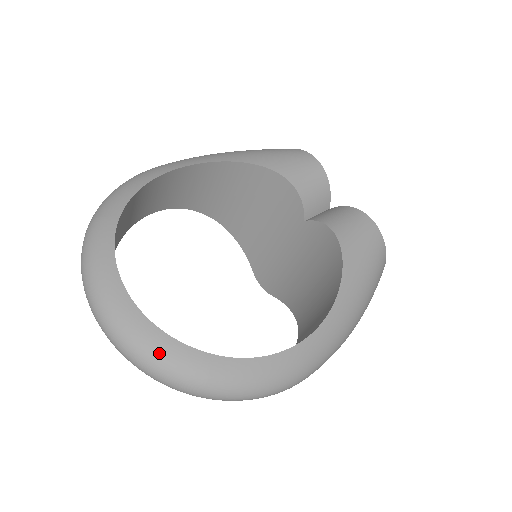
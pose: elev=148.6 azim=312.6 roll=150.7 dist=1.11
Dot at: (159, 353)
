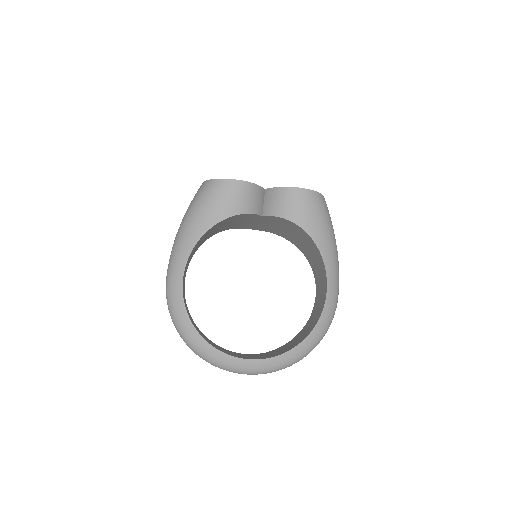
Dot at: (282, 364)
